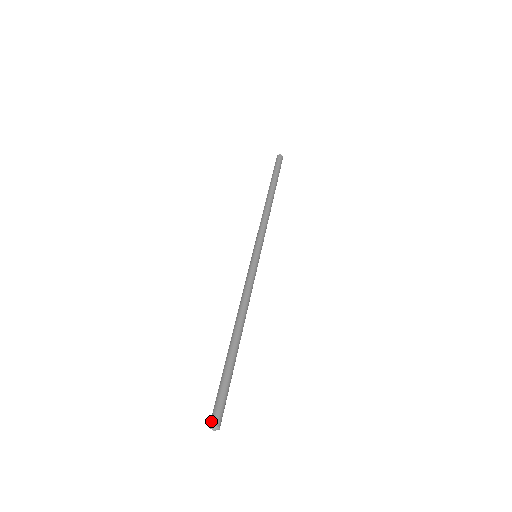
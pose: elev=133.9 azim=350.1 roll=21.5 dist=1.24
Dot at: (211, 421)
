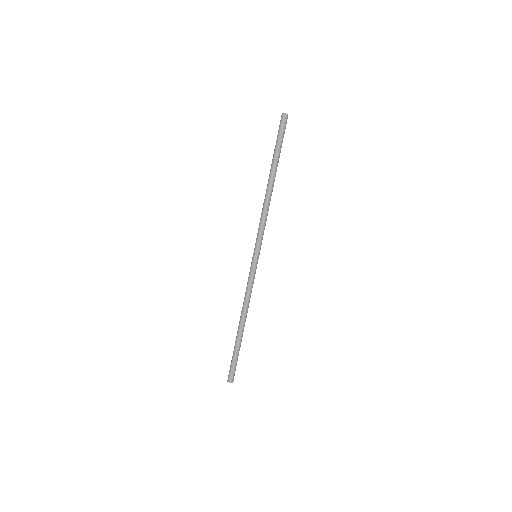
Dot at: (230, 381)
